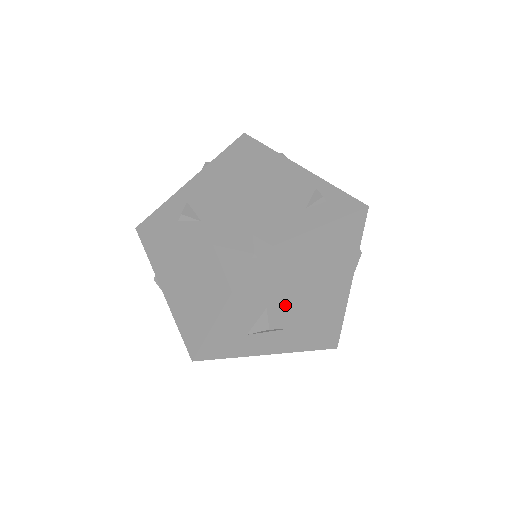
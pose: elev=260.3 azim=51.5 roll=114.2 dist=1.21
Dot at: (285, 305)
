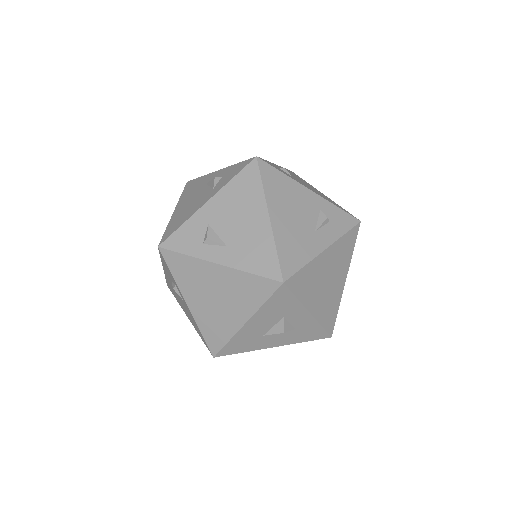
Dot at: (299, 314)
